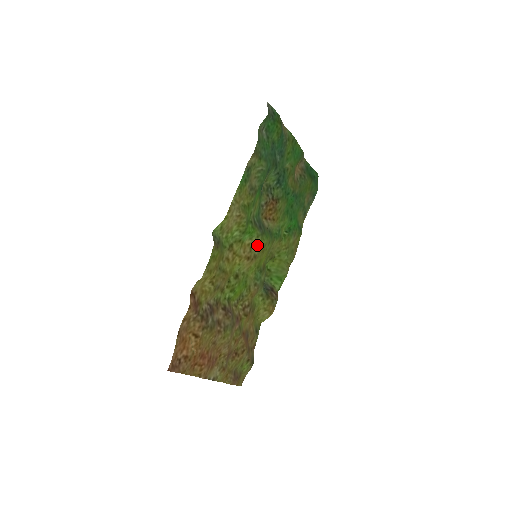
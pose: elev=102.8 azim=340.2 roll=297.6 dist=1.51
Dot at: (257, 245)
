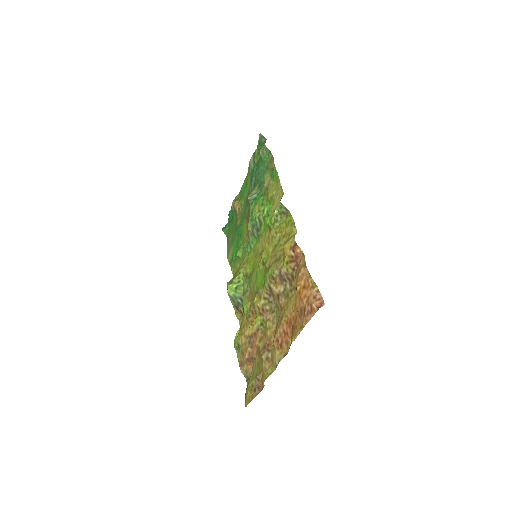
Dot at: (260, 244)
